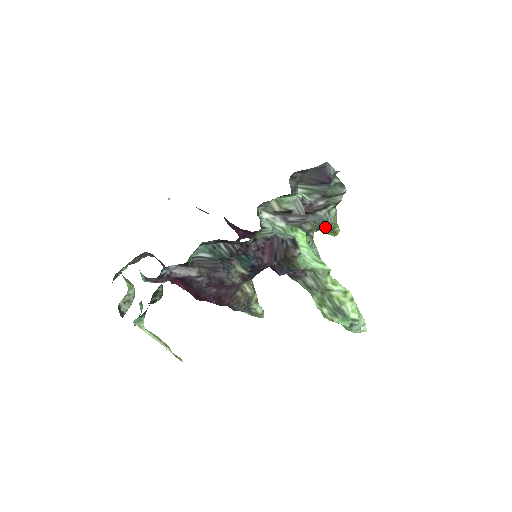
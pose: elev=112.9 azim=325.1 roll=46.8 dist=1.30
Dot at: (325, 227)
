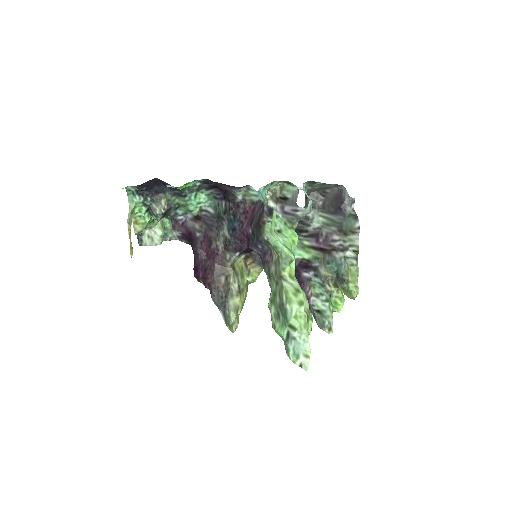
Dot at: (339, 276)
